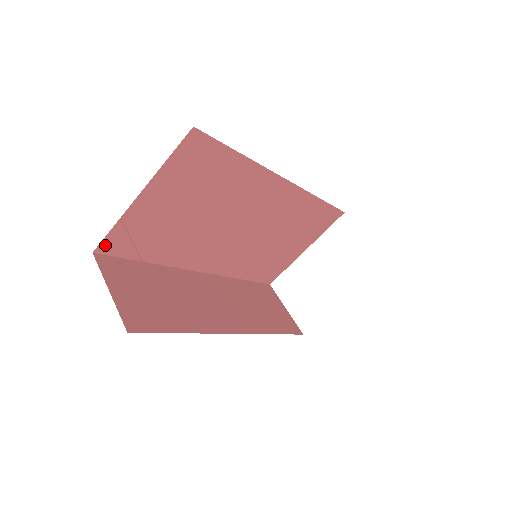
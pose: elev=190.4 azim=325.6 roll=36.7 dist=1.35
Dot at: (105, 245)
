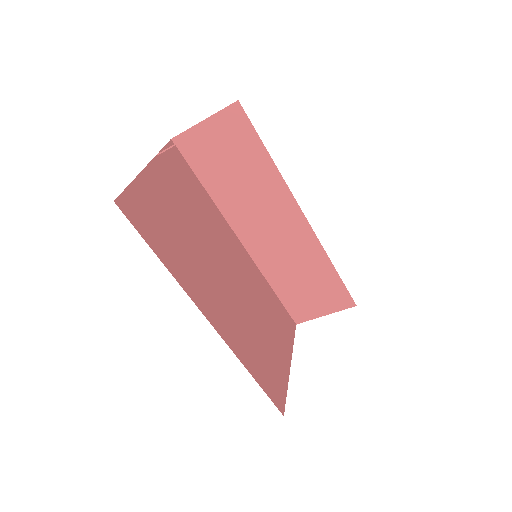
Dot at: (123, 201)
